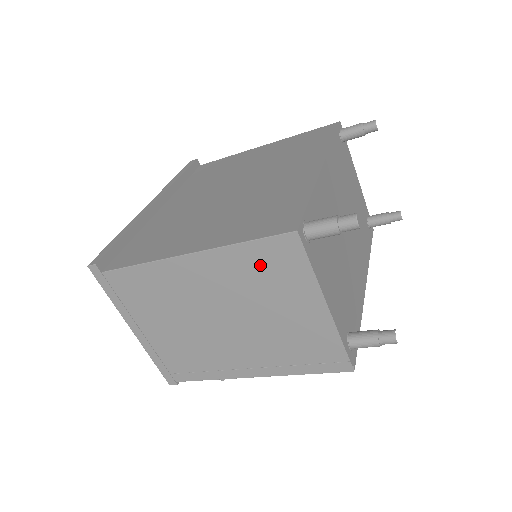
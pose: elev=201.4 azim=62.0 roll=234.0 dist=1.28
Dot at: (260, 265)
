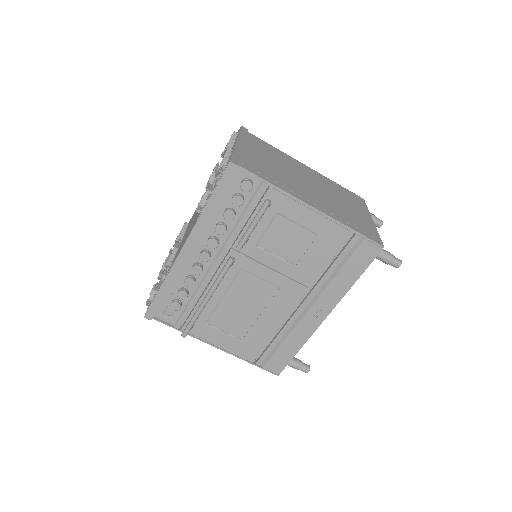
Dot at: (343, 192)
